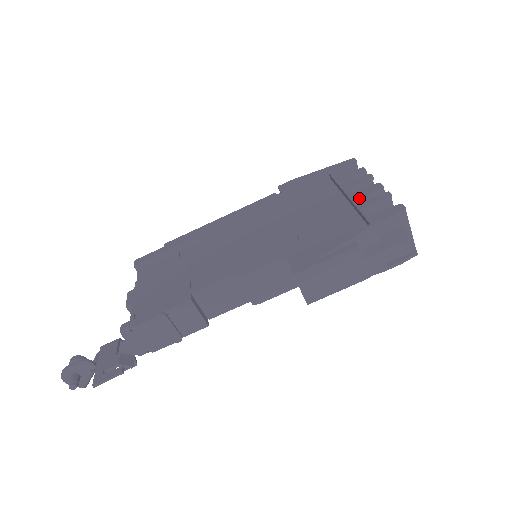
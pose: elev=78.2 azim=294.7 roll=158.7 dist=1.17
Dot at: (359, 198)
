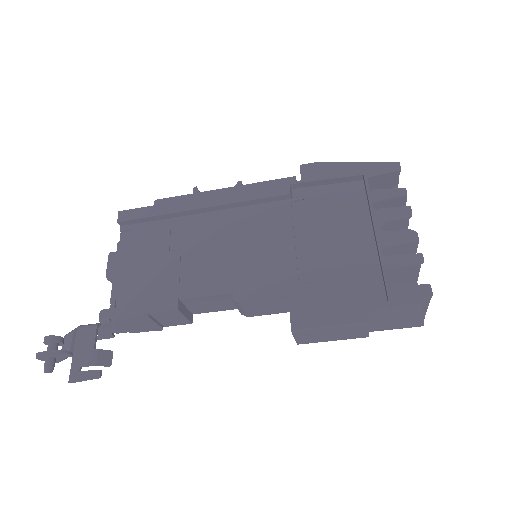
Dot at: (387, 247)
